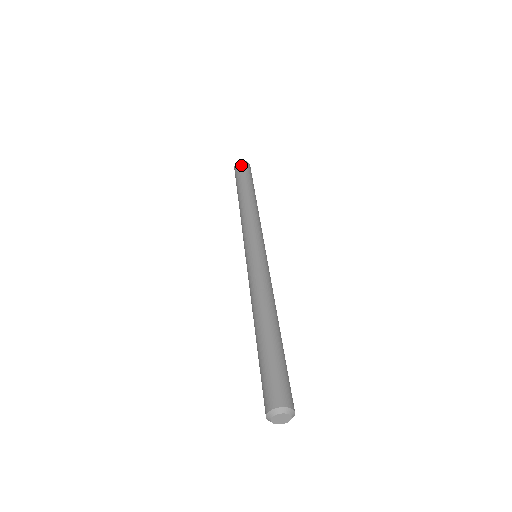
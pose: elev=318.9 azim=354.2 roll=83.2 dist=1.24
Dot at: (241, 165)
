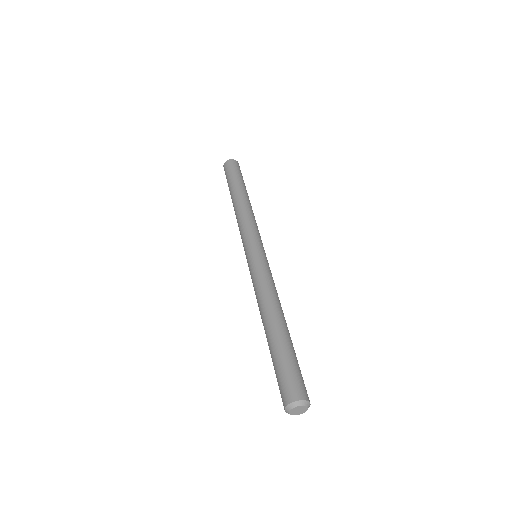
Dot at: (230, 164)
